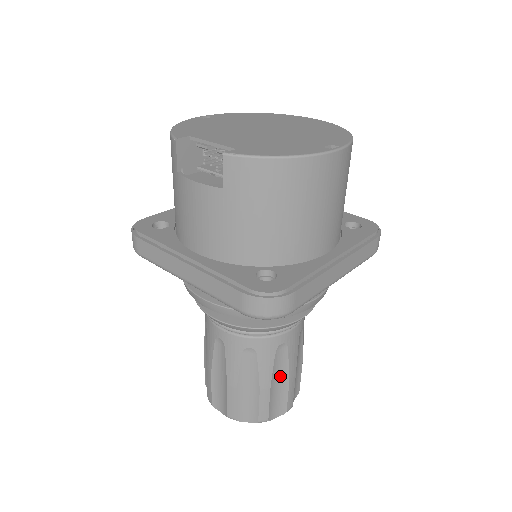
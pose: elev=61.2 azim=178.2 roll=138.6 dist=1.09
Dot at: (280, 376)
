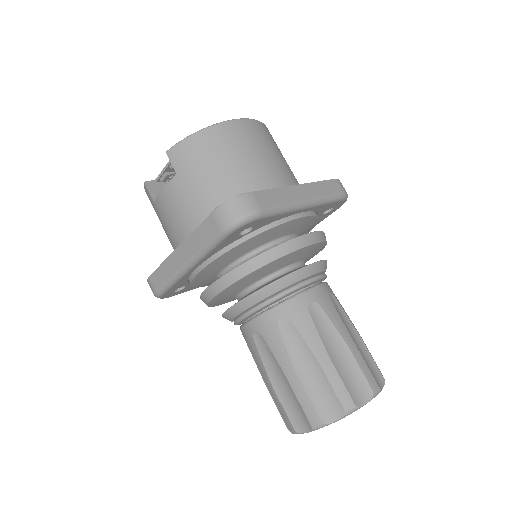
Dot at: (334, 343)
